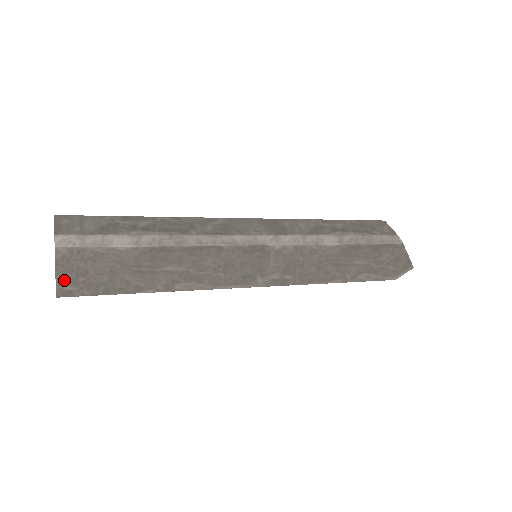
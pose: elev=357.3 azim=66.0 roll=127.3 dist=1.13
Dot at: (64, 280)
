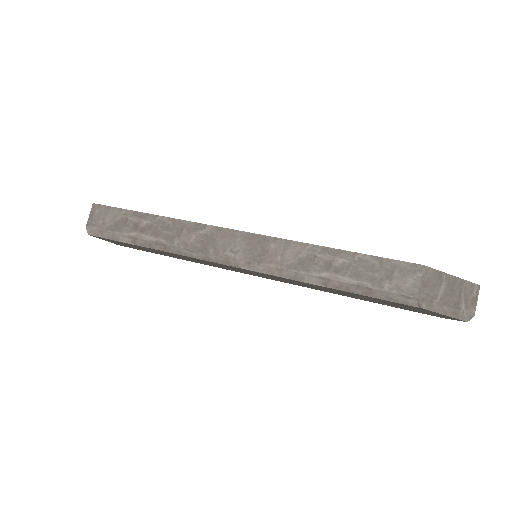
Dot at: (113, 242)
